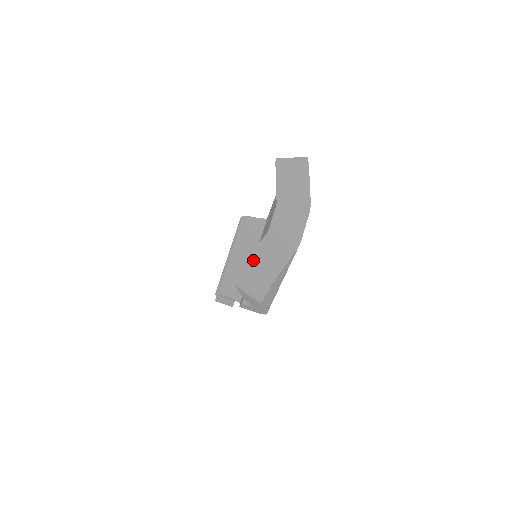
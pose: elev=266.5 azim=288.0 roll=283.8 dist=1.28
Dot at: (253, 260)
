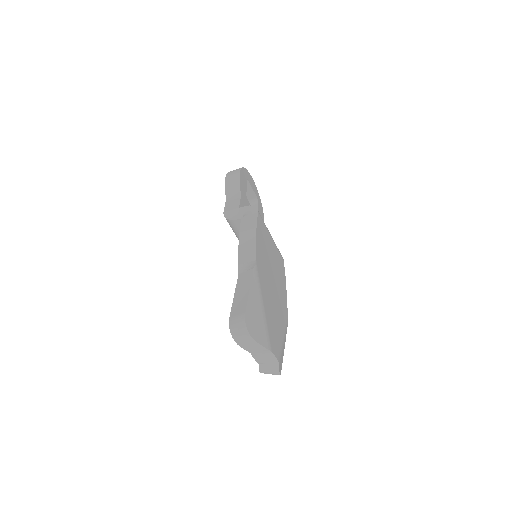
Dot at: (262, 372)
